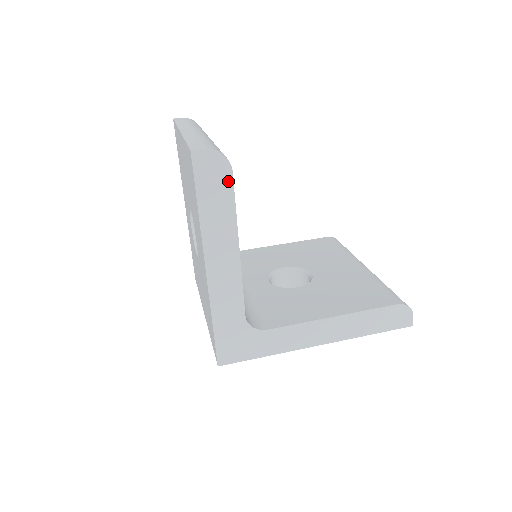
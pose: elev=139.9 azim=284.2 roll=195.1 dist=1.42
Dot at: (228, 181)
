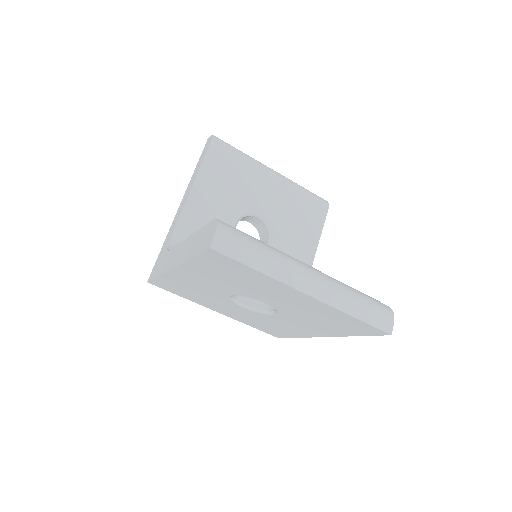
Dot at: occluded
